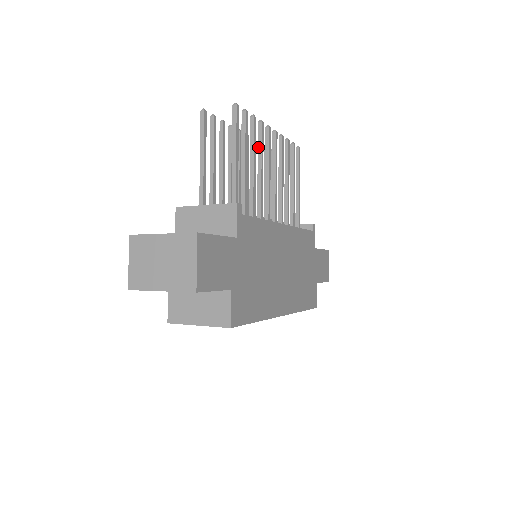
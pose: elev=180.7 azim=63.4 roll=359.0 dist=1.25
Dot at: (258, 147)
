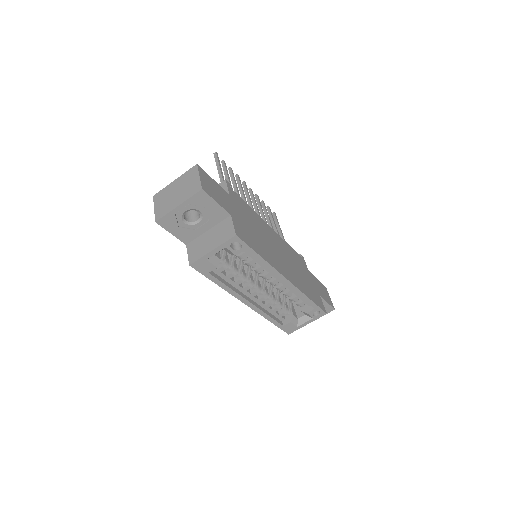
Dot at: (238, 186)
